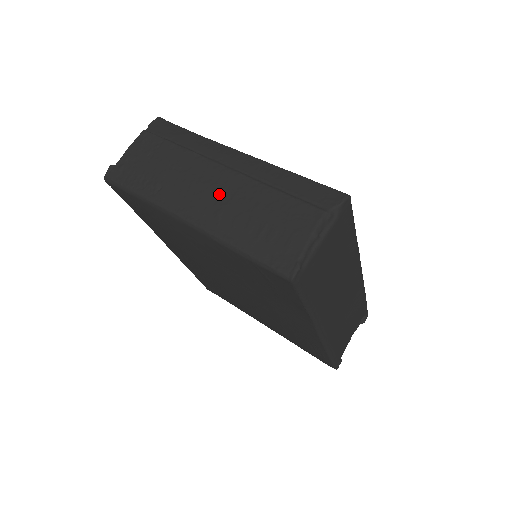
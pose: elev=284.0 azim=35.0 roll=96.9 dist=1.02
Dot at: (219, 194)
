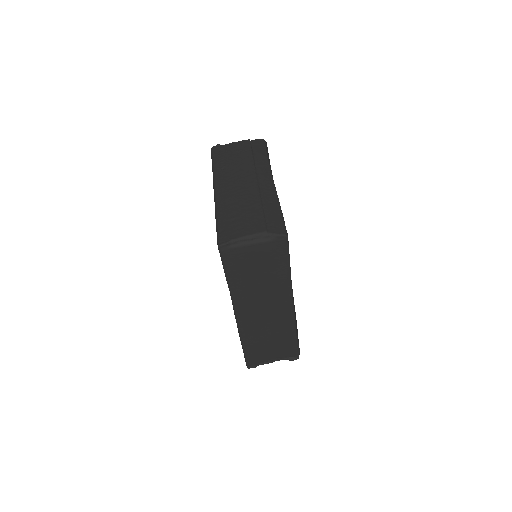
Dot at: (239, 190)
